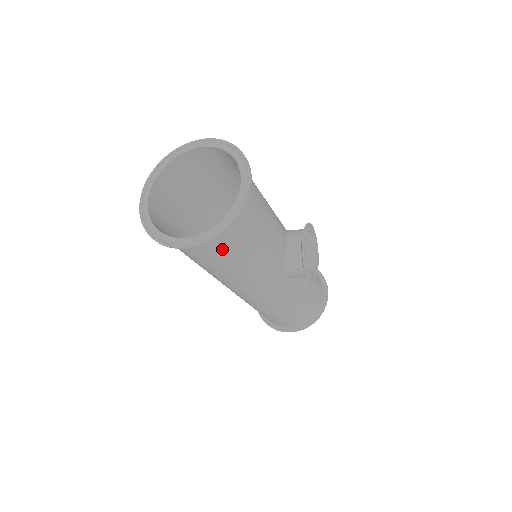
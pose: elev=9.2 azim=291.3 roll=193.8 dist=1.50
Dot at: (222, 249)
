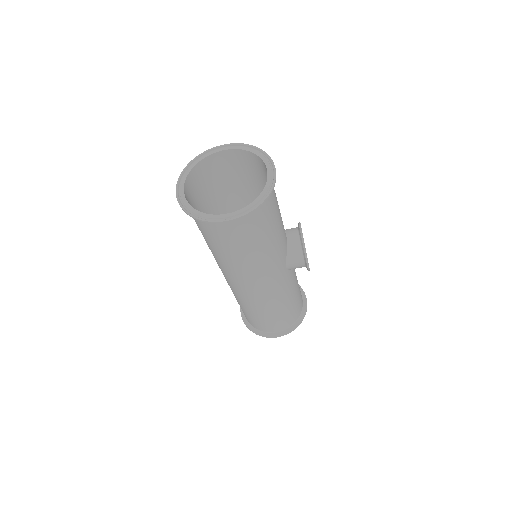
Dot at: (253, 227)
